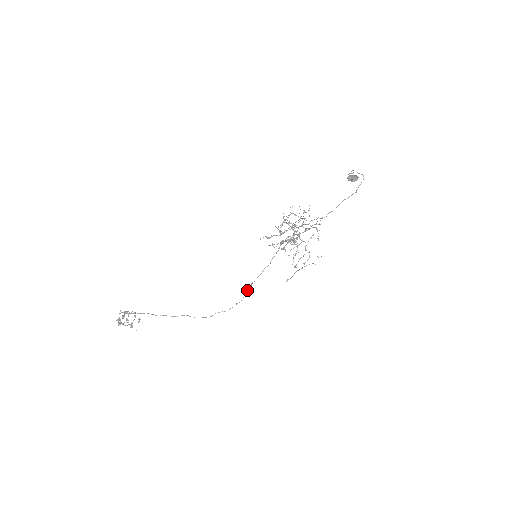
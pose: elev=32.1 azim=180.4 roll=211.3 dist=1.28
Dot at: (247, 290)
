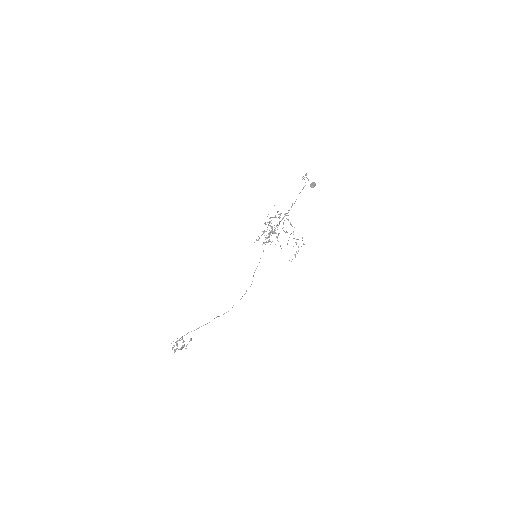
Dot at: occluded
